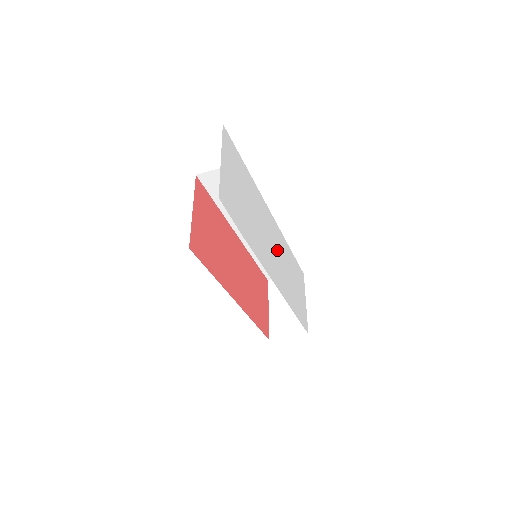
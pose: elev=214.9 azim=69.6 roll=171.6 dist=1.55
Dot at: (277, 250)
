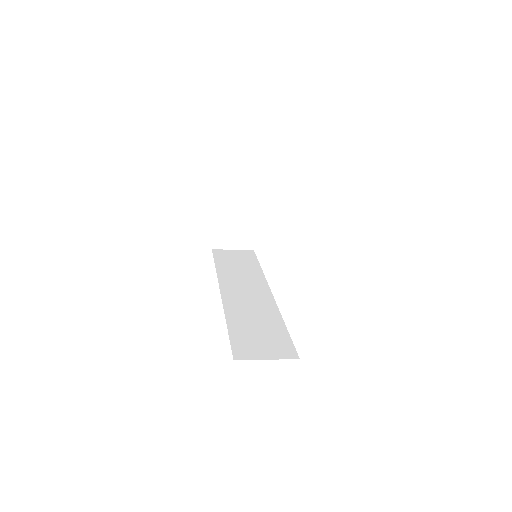
Dot at: occluded
